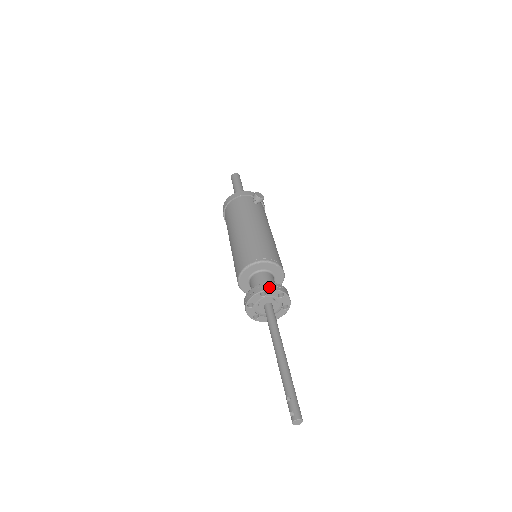
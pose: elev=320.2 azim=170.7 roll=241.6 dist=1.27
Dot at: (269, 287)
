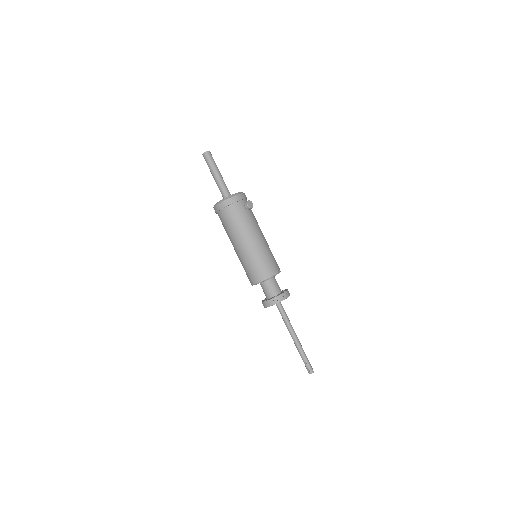
Dot at: (282, 299)
